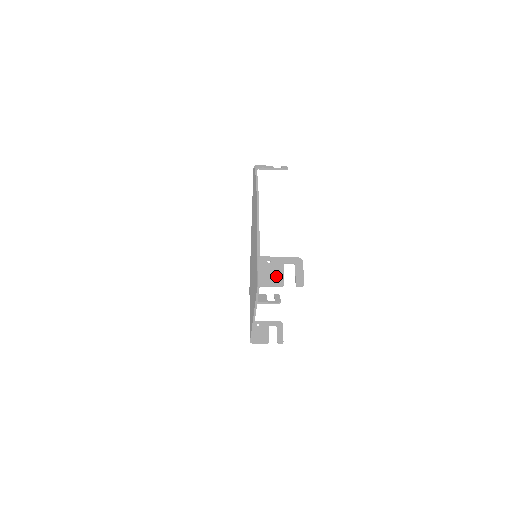
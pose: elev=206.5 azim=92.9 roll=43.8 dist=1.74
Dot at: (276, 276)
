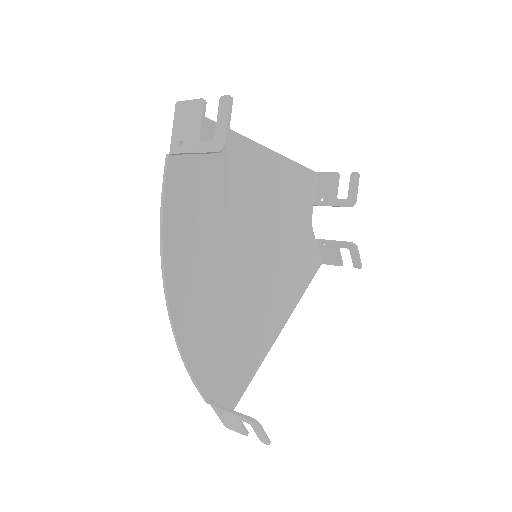
Dot at: (235, 427)
